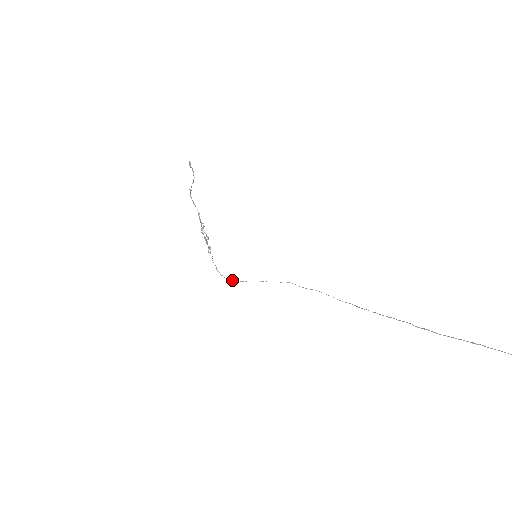
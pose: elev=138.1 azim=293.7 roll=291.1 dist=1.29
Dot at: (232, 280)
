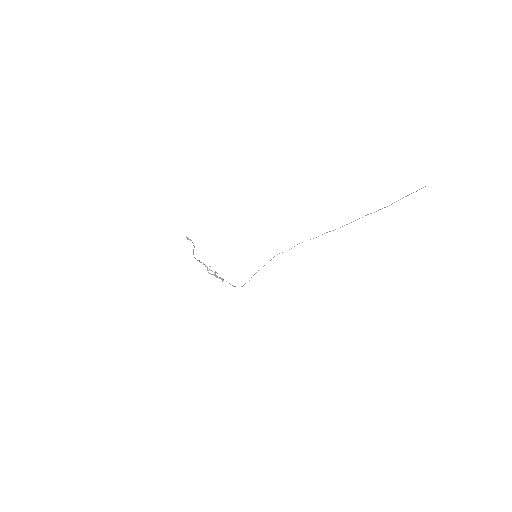
Dot at: occluded
